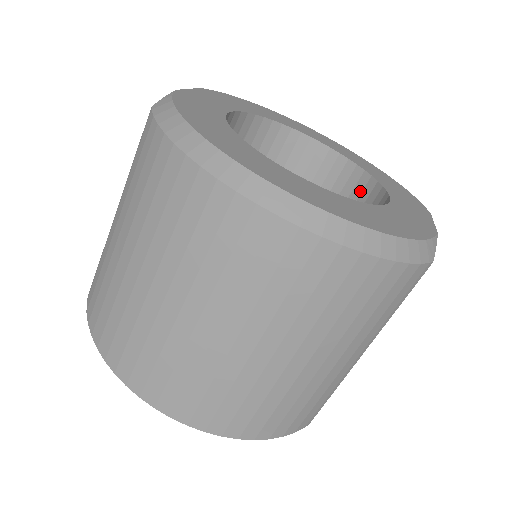
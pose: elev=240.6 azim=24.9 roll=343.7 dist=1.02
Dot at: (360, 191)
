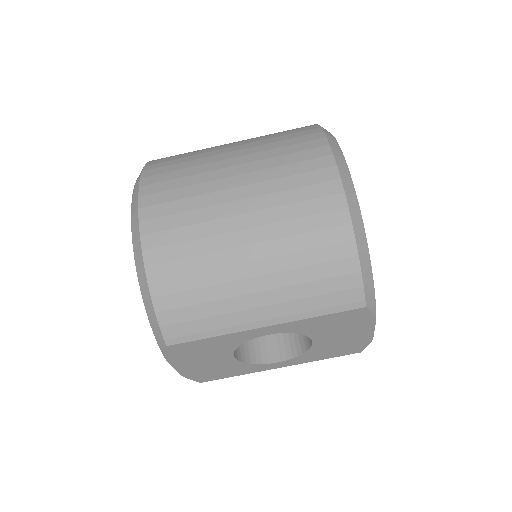
Dot at: occluded
